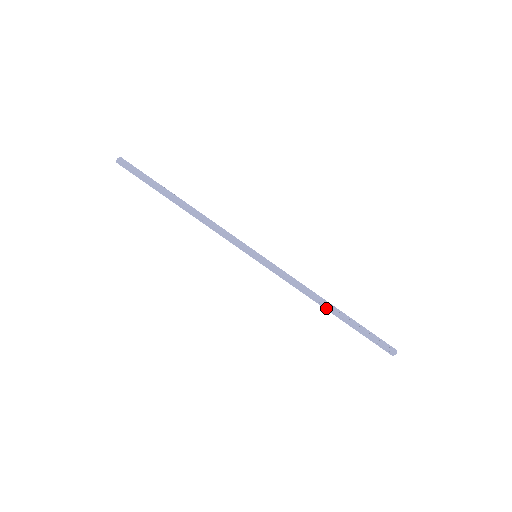
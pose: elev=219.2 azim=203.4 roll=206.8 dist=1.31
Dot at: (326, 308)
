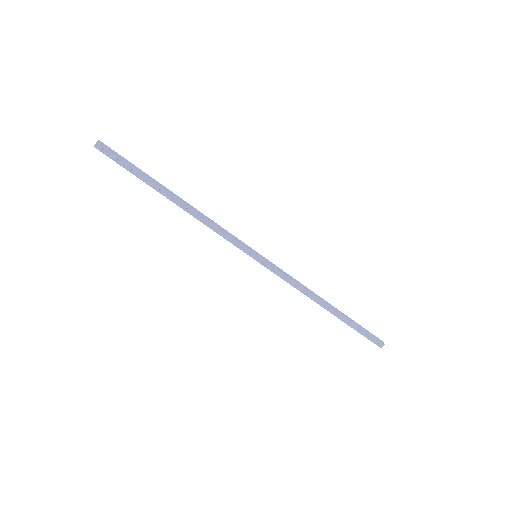
Dot at: (324, 306)
